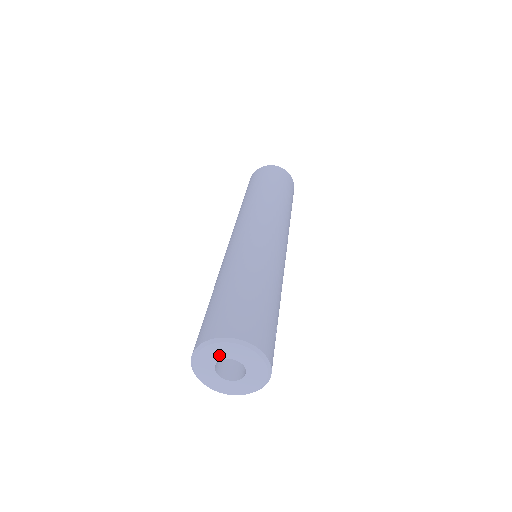
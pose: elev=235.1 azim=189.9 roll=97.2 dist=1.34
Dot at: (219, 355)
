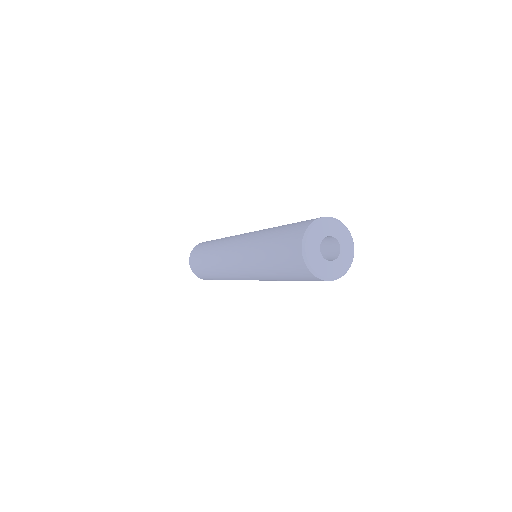
Dot at: (316, 248)
